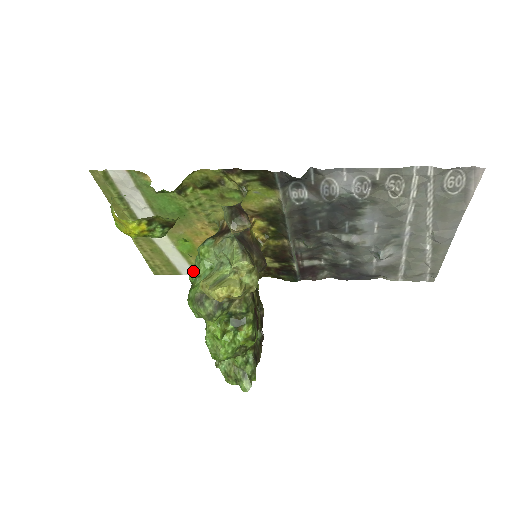
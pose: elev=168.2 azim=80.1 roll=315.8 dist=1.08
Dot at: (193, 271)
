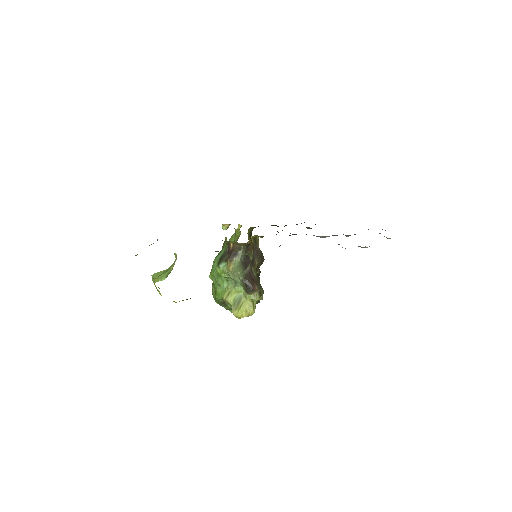
Dot at: (212, 276)
